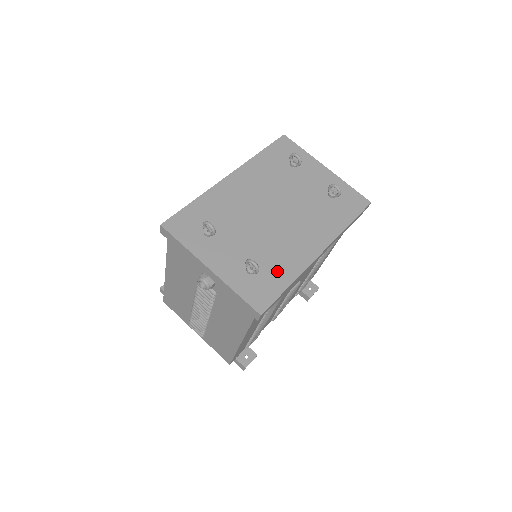
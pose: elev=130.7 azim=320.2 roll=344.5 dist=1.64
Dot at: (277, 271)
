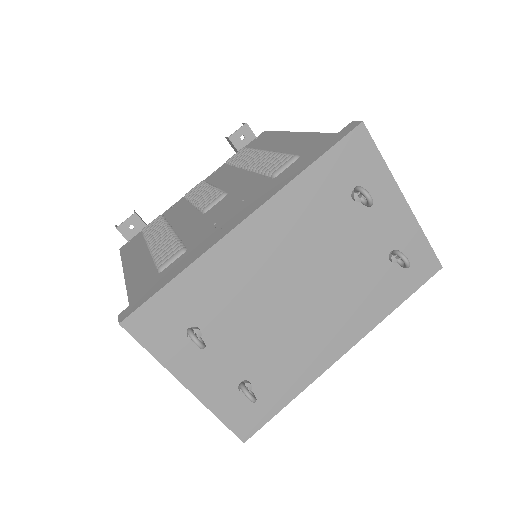
Dot at: (279, 384)
